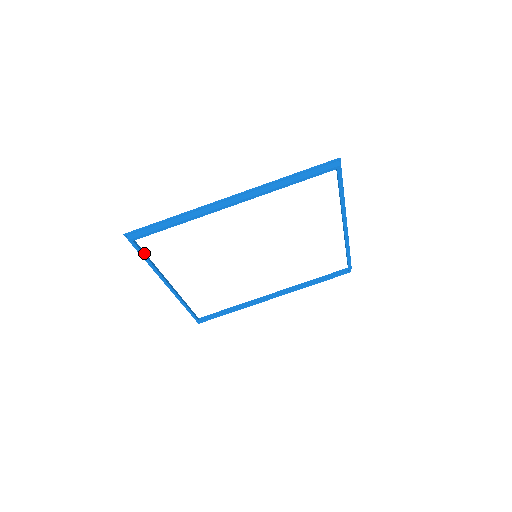
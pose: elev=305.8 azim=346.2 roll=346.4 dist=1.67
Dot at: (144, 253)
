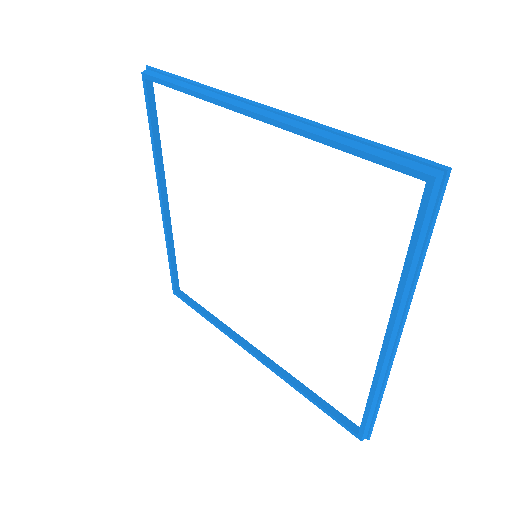
Dot at: (154, 117)
